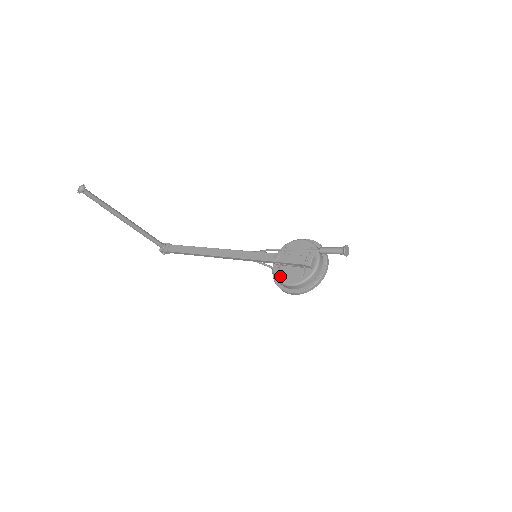
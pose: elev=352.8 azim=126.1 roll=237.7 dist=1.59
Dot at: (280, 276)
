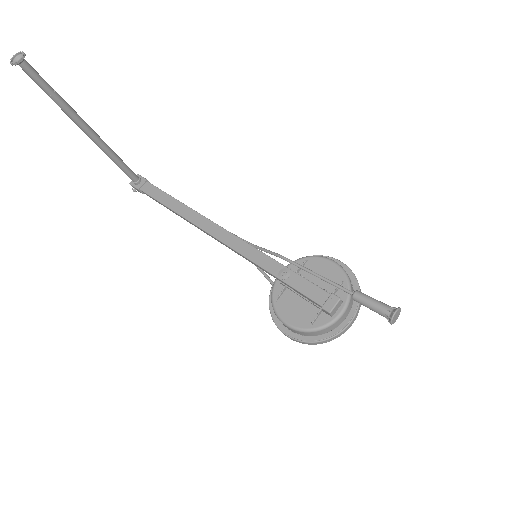
Dot at: (279, 304)
